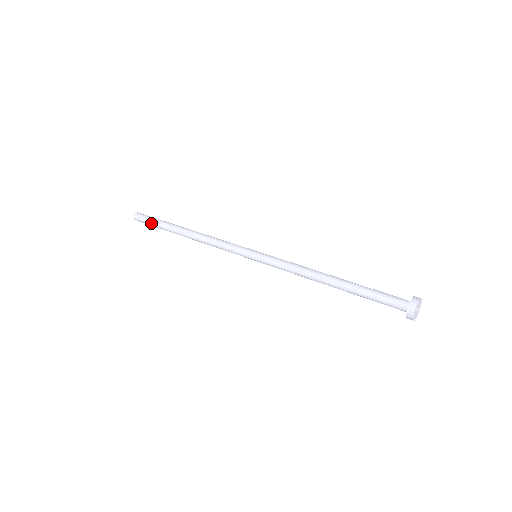
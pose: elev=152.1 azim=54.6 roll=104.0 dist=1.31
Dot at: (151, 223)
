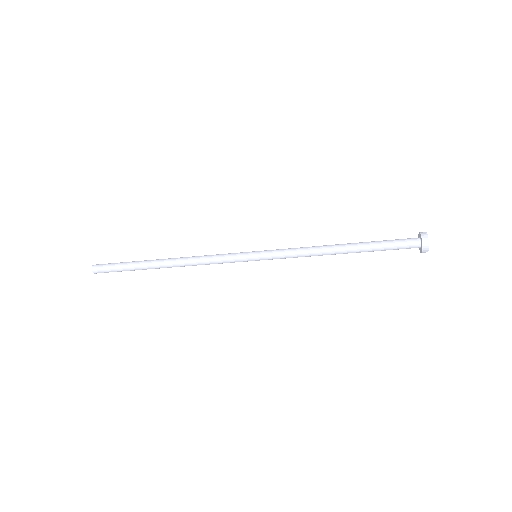
Dot at: (118, 265)
